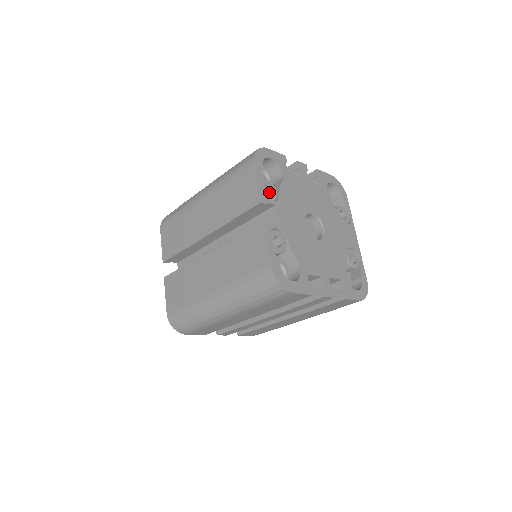
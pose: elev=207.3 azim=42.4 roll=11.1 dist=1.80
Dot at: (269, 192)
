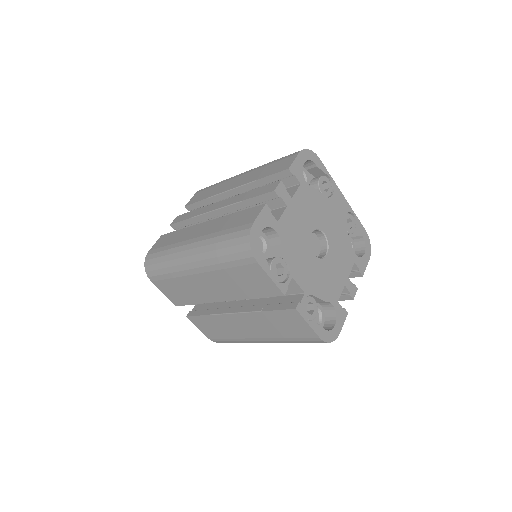
Dot at: (277, 265)
